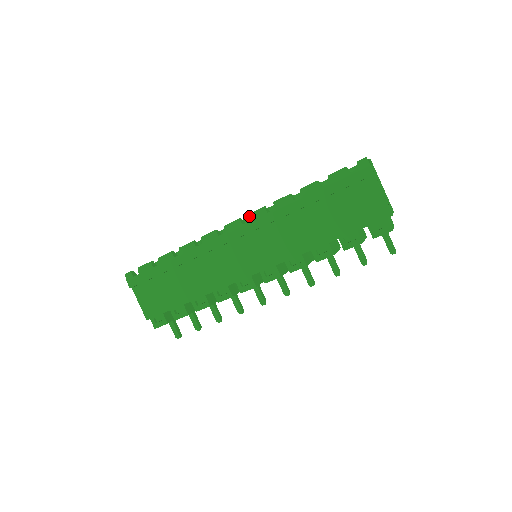
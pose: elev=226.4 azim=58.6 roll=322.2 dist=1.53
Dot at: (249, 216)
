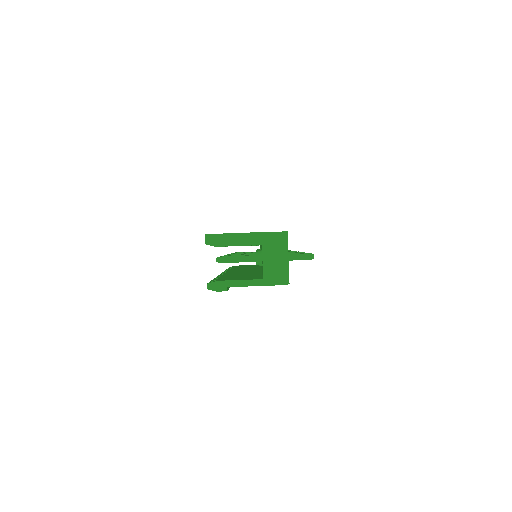
Dot at: occluded
